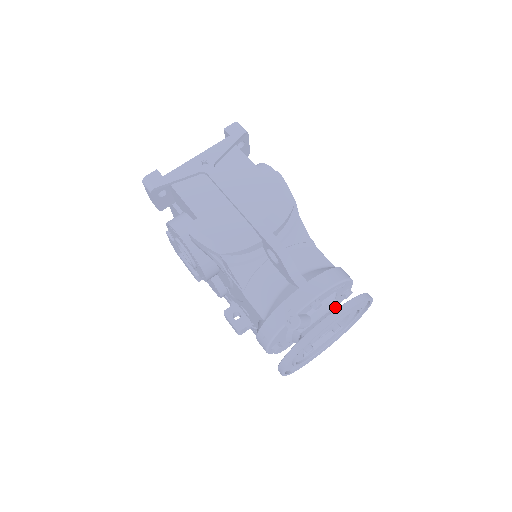
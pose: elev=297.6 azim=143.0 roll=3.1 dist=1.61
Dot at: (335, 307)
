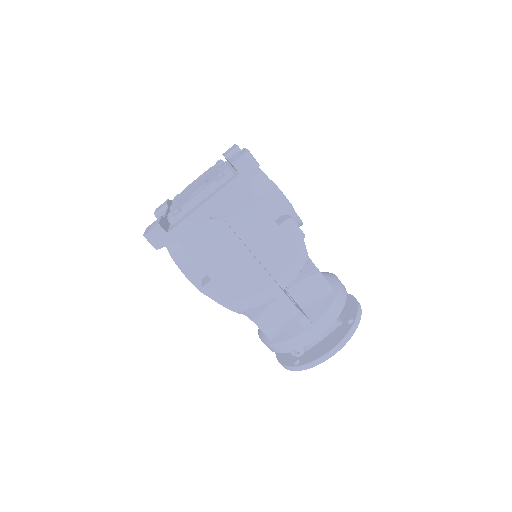
Dot at: occluded
